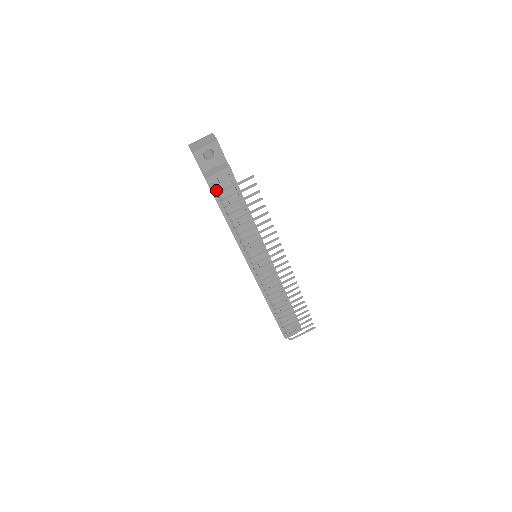
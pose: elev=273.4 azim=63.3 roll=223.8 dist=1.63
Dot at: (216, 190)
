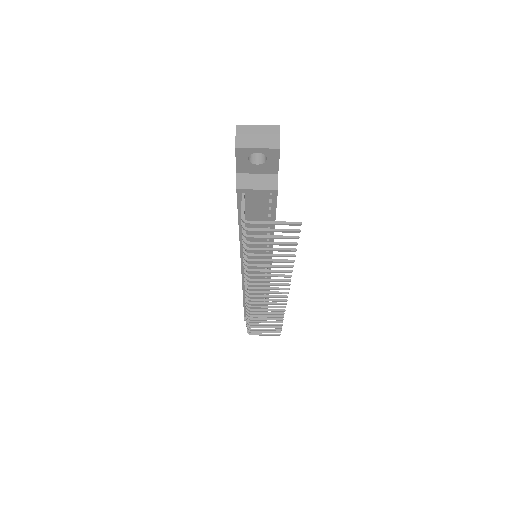
Dot at: (243, 214)
